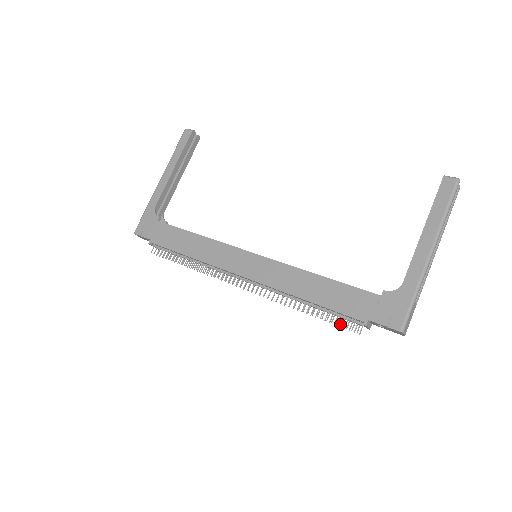
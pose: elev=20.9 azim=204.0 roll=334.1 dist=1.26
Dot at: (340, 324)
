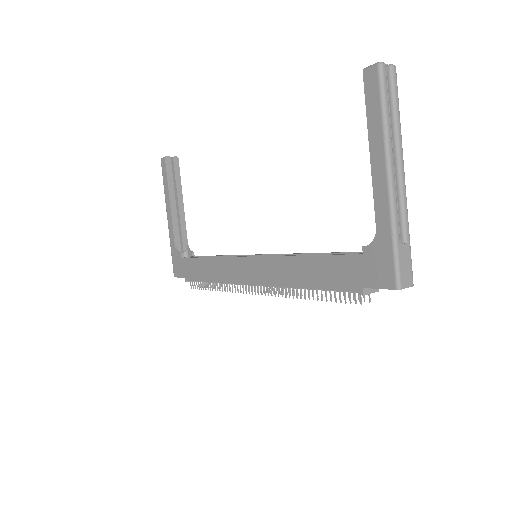
Dot at: (348, 297)
